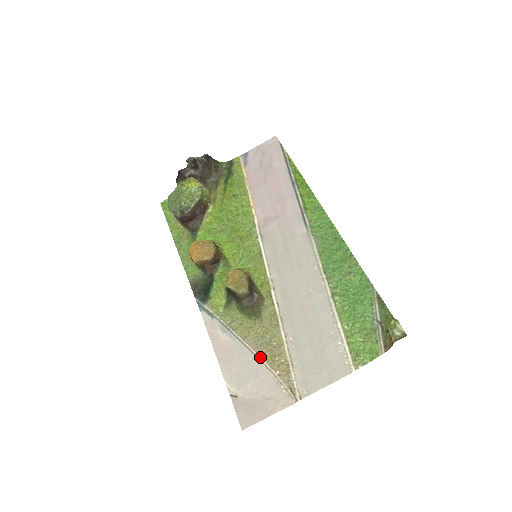
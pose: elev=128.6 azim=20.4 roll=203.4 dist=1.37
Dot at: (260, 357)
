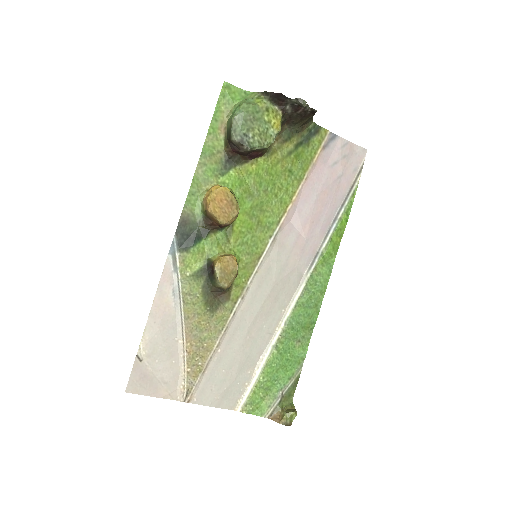
Dot at: (186, 346)
